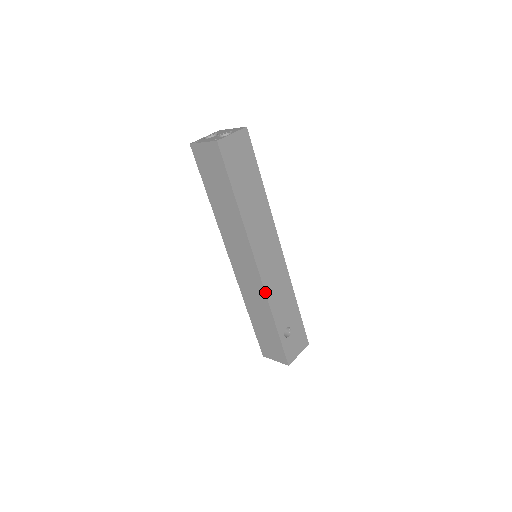
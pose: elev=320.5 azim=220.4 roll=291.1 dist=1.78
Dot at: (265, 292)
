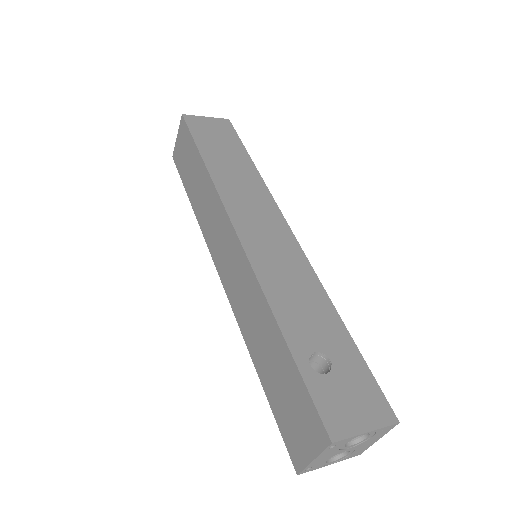
Dot at: (253, 270)
